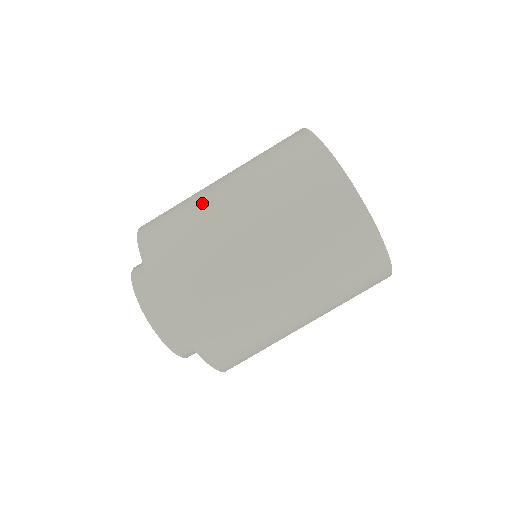
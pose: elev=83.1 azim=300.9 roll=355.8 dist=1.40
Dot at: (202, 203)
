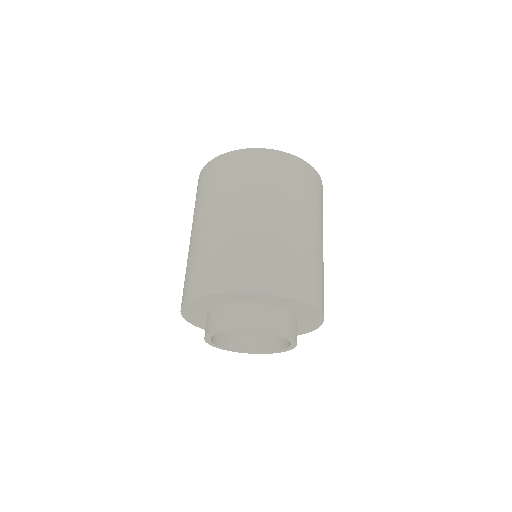
Dot at: (216, 237)
